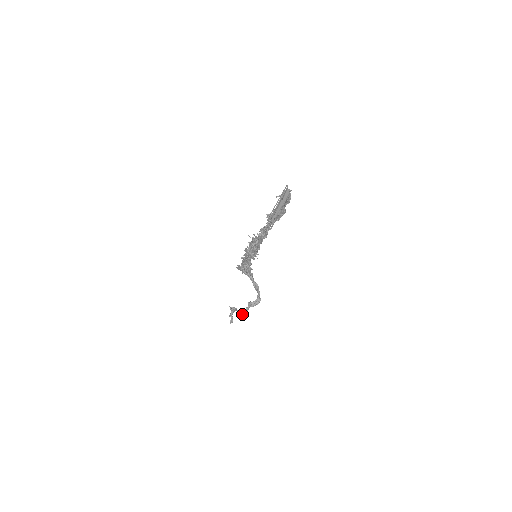
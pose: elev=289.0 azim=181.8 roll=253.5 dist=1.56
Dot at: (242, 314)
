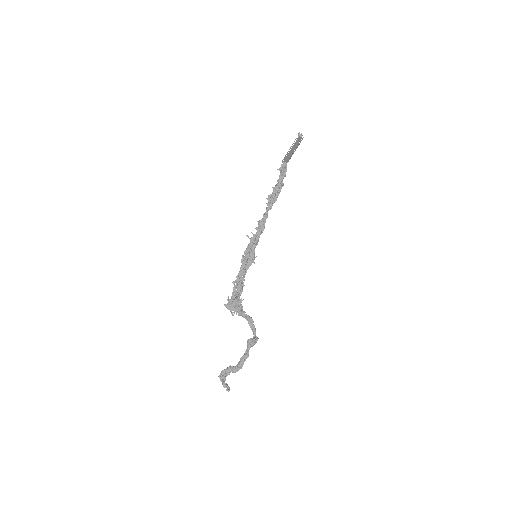
Dot at: (242, 363)
